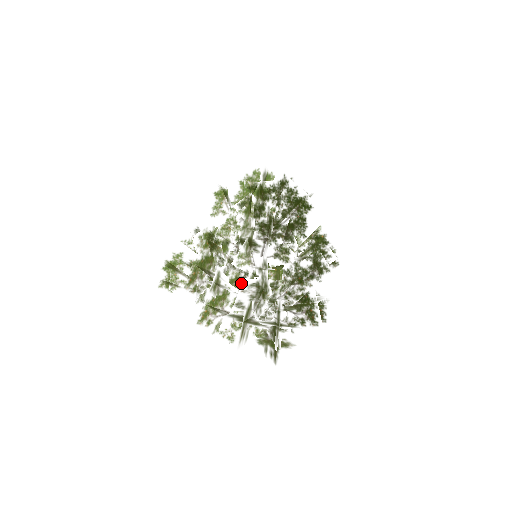
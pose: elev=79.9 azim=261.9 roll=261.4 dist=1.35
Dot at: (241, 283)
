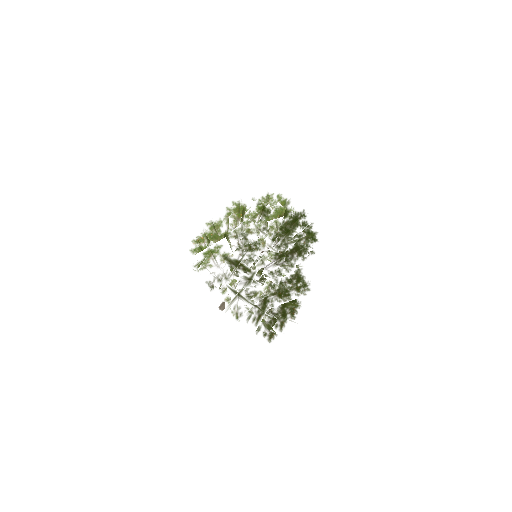
Dot at: occluded
